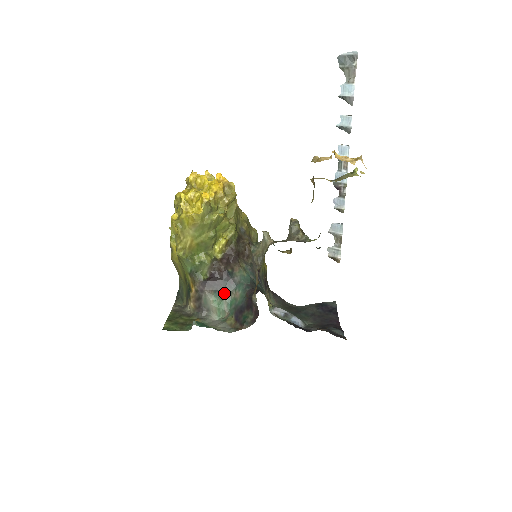
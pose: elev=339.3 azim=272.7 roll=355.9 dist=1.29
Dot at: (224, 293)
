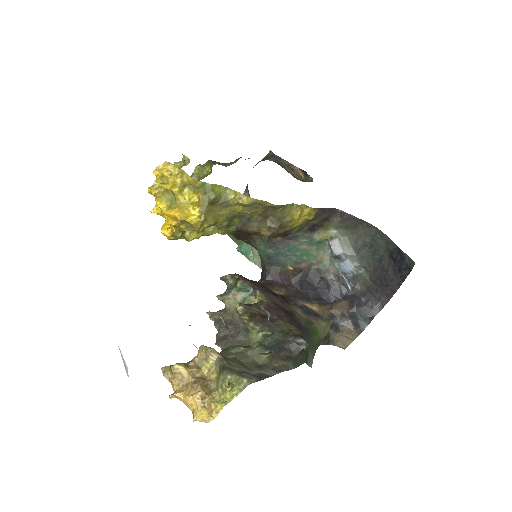
Dot at: occluded
